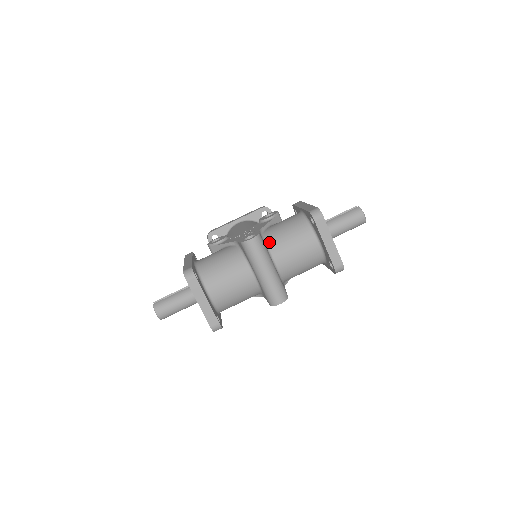
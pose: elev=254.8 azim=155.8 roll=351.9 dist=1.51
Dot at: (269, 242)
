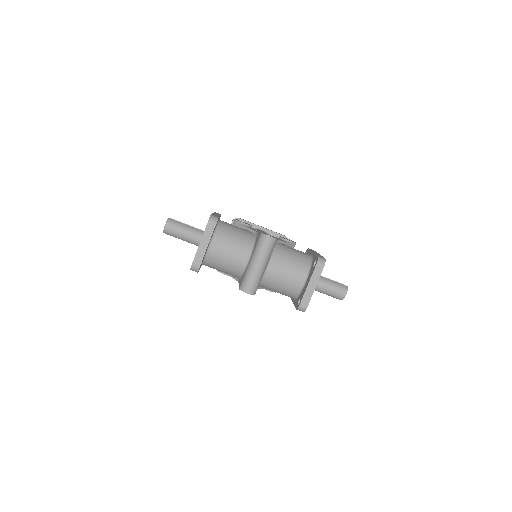
Dot at: (276, 251)
